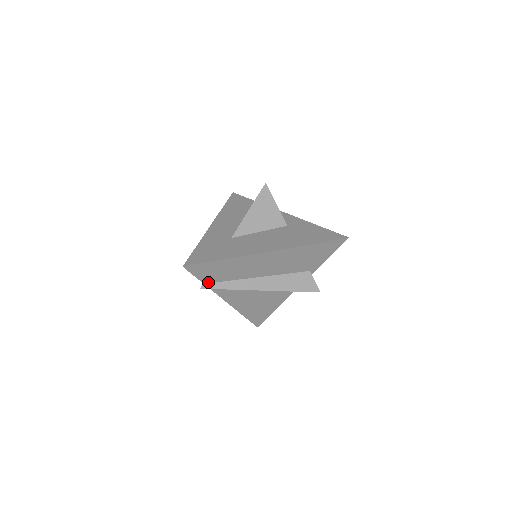
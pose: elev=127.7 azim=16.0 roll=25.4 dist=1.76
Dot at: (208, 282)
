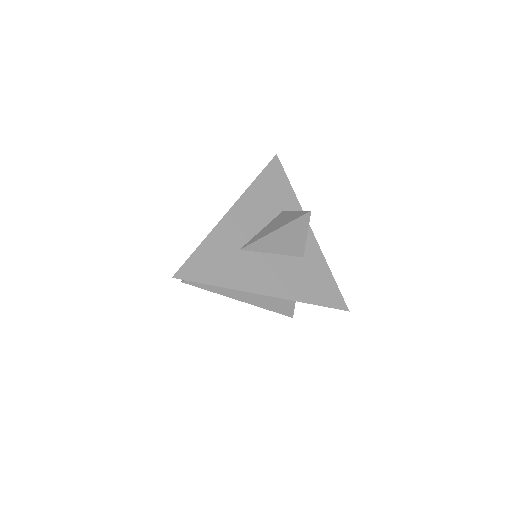
Dot at: occluded
